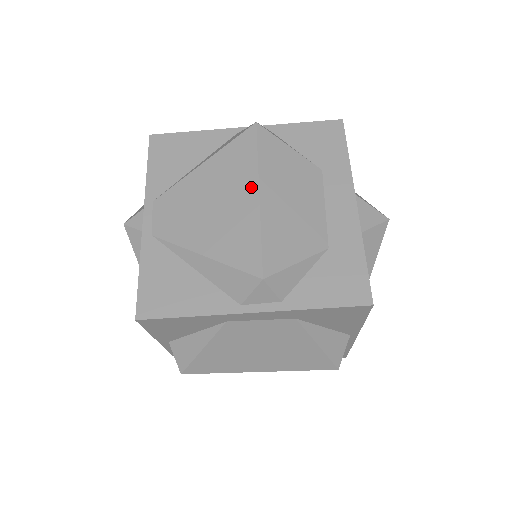
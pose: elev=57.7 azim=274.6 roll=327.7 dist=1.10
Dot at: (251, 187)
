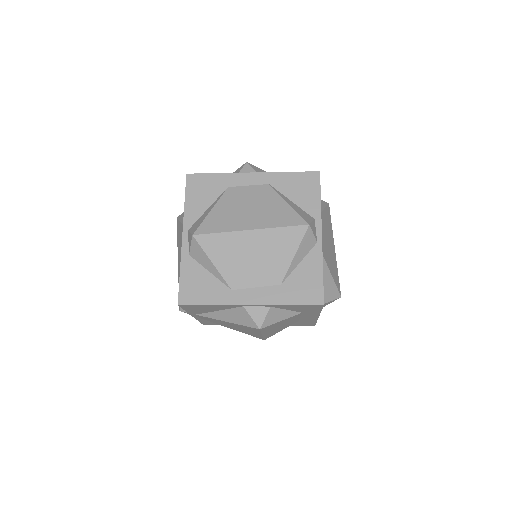
Dot at: occluded
